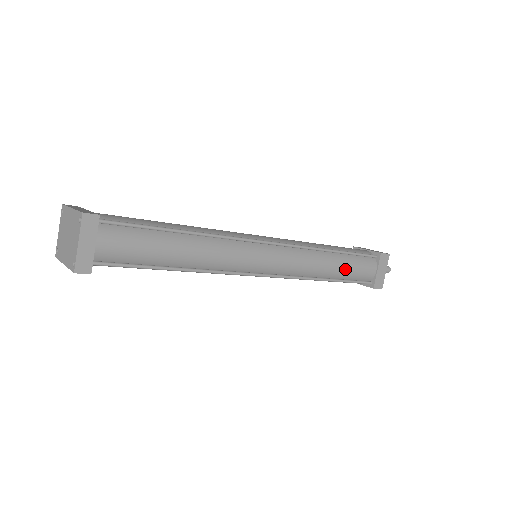
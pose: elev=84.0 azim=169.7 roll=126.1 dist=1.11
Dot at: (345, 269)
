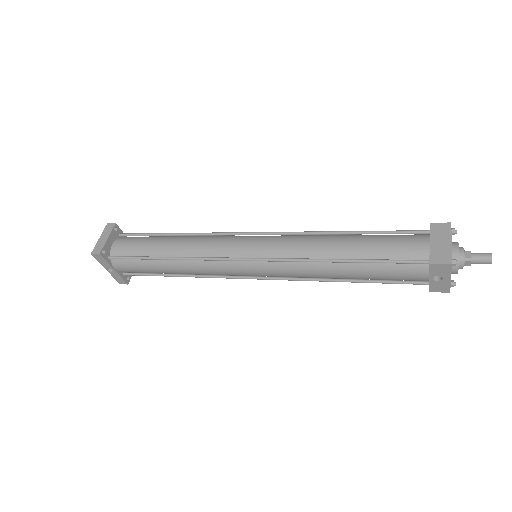
Dot at: (364, 245)
